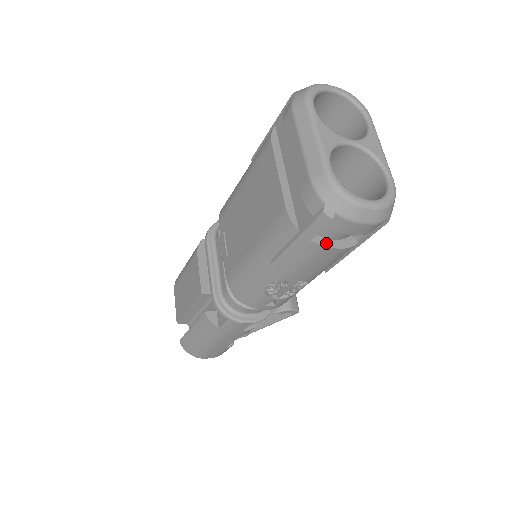
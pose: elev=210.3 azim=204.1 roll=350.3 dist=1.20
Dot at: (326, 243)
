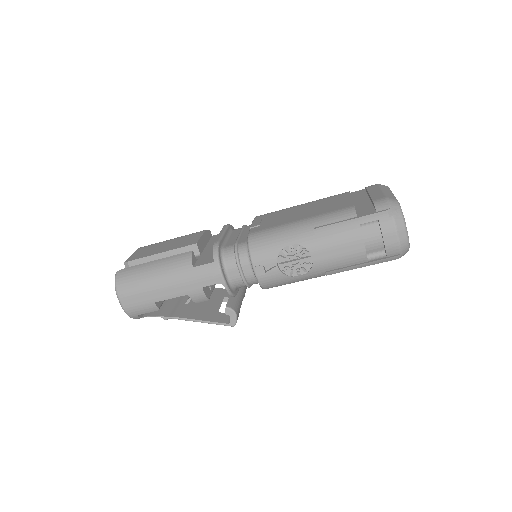
Dot at: (363, 237)
